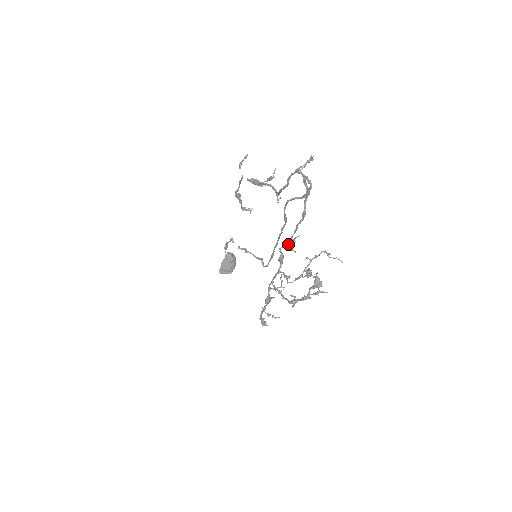
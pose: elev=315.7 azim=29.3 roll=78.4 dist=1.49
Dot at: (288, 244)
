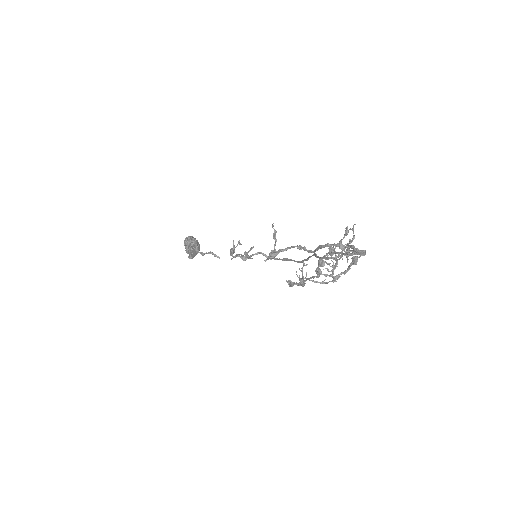
Dot at: (324, 264)
